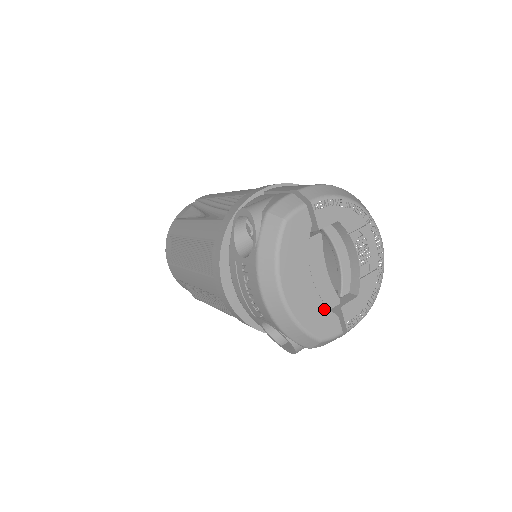
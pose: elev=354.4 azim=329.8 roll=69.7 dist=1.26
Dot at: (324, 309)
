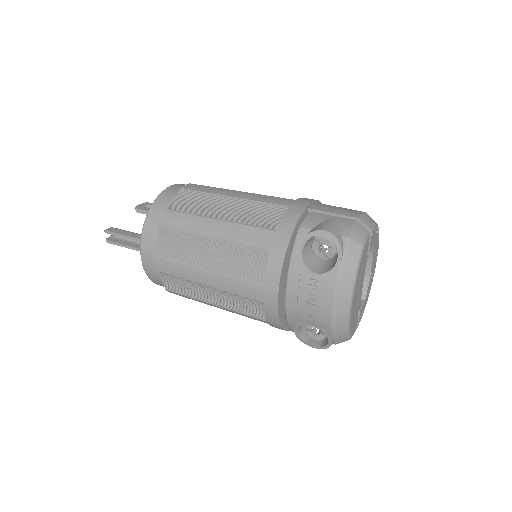
Dot at: (357, 314)
